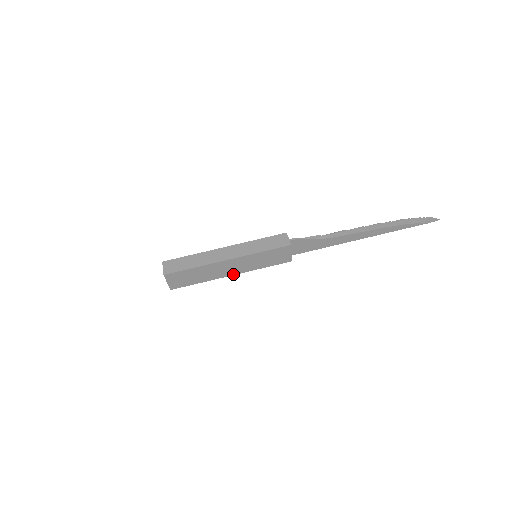
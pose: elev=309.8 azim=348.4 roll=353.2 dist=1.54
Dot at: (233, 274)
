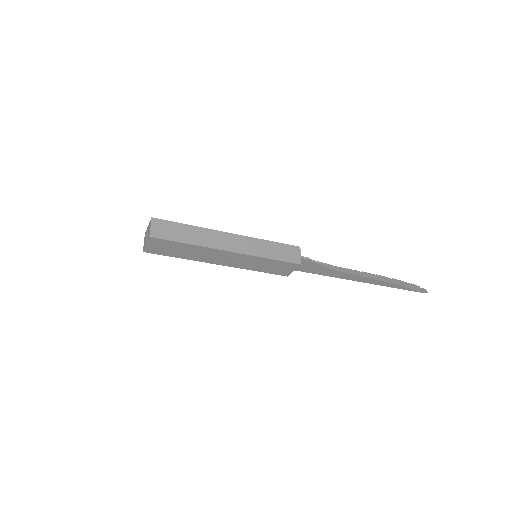
Dot at: (222, 264)
